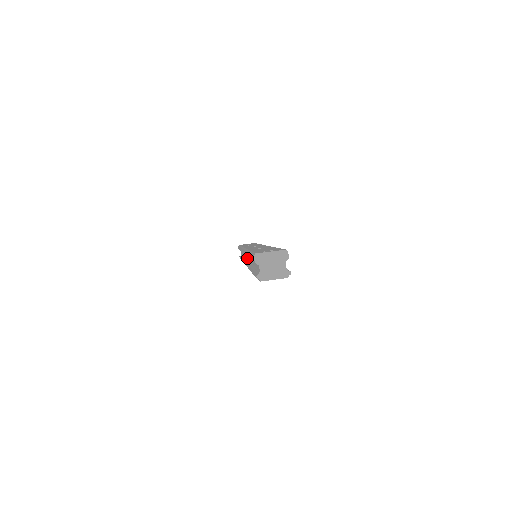
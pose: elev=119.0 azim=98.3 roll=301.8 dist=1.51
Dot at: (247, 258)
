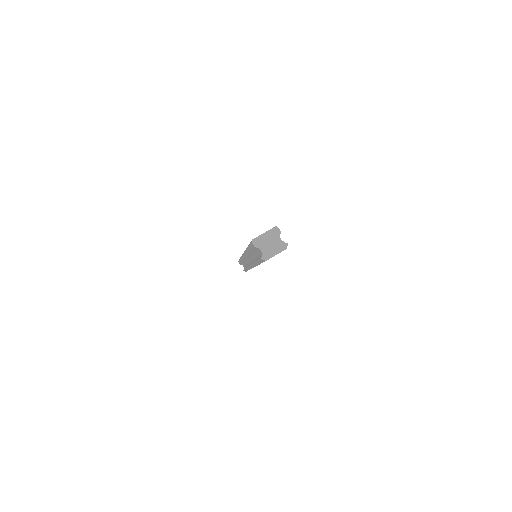
Dot at: occluded
